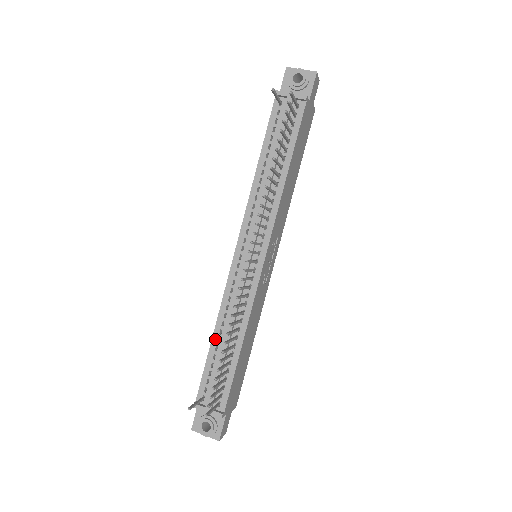
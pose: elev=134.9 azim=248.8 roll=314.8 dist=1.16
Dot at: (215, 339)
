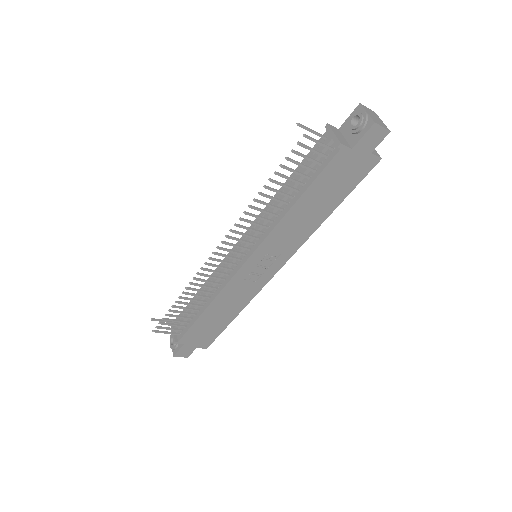
Dot at: (200, 292)
